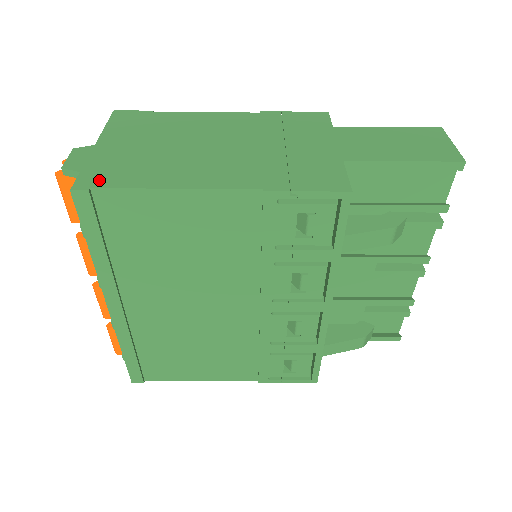
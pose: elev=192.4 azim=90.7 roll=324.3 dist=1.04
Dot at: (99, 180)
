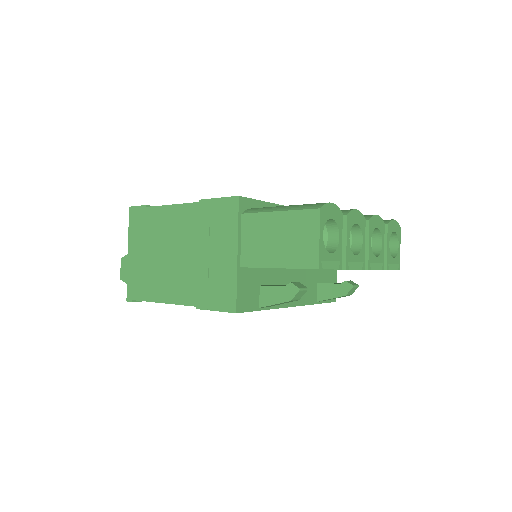
Dot at: (134, 293)
